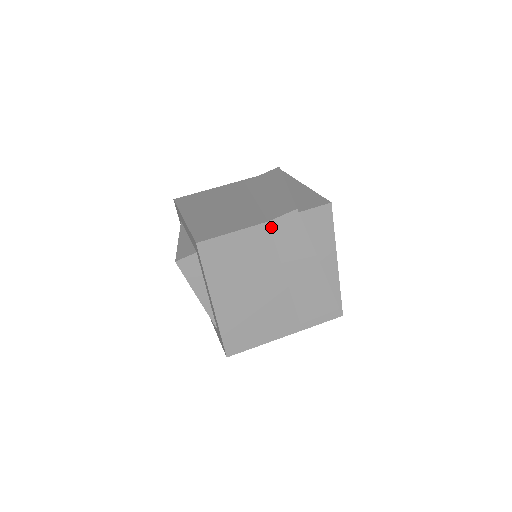
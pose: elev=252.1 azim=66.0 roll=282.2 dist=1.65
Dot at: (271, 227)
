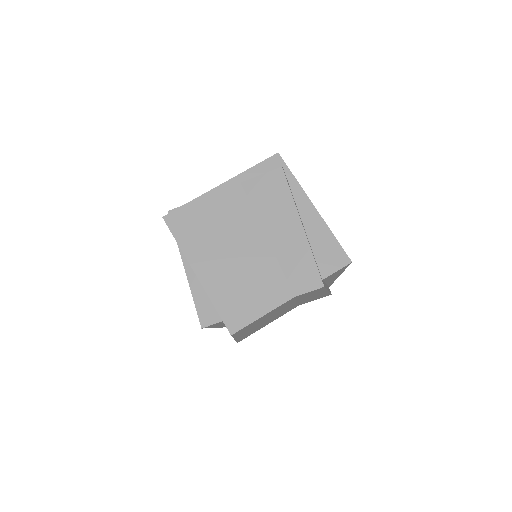
Dot at: (296, 297)
